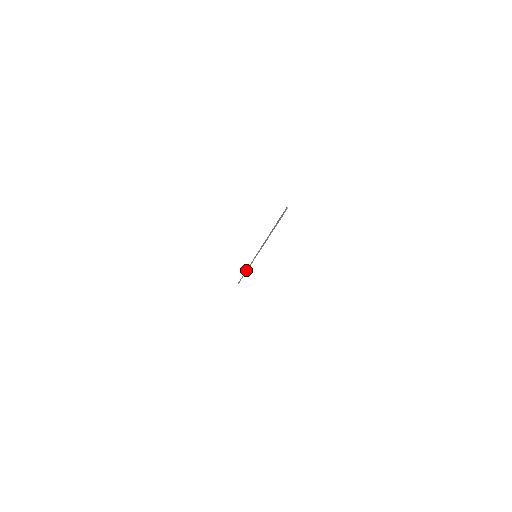
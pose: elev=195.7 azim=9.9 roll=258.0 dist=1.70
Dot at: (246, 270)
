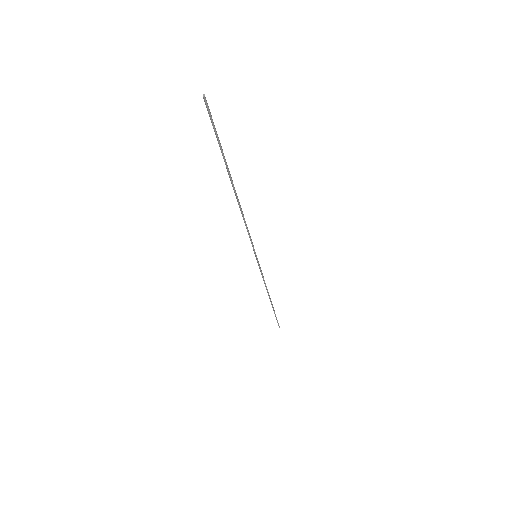
Dot at: occluded
